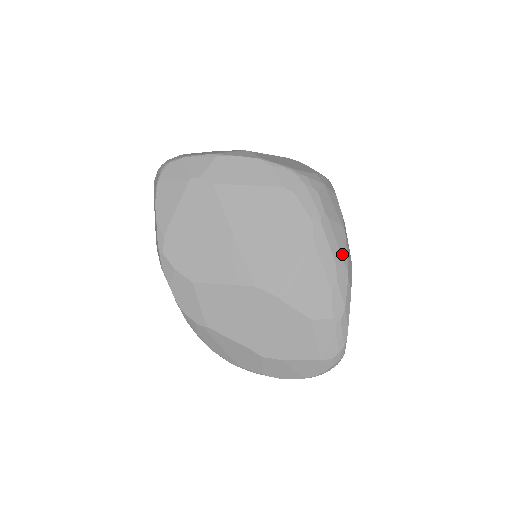
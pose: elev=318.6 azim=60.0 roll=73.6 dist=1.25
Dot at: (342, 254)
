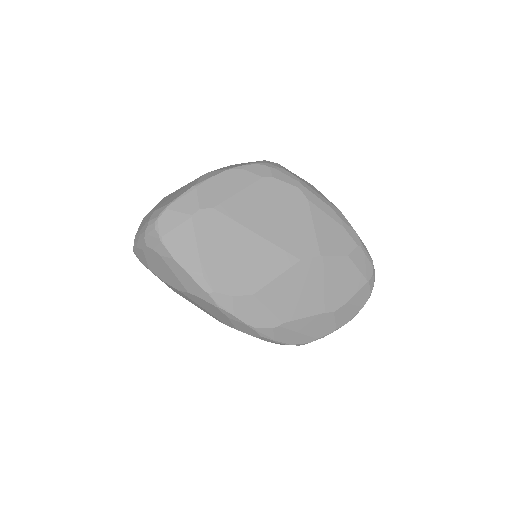
Dot at: (327, 200)
